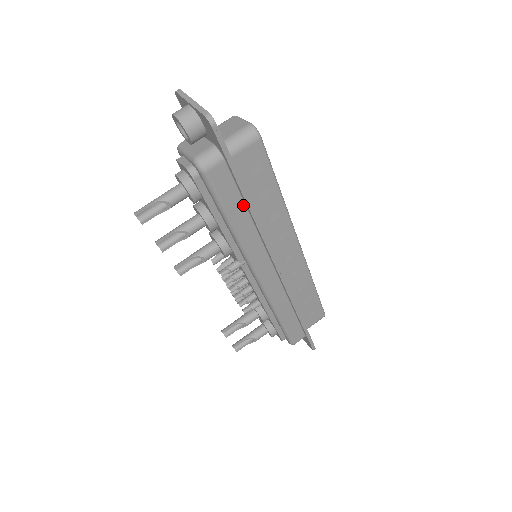
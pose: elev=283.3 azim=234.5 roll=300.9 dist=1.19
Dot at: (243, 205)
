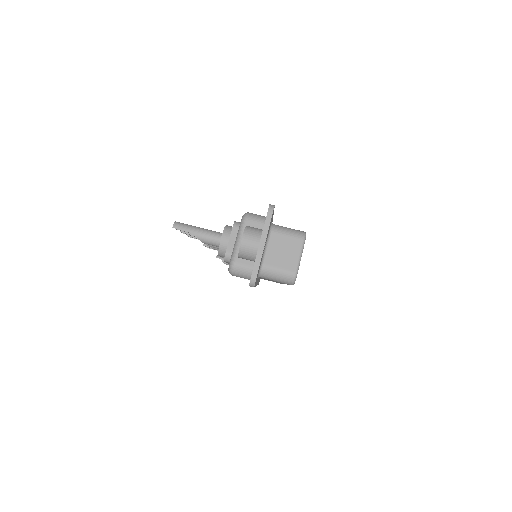
Dot at: occluded
